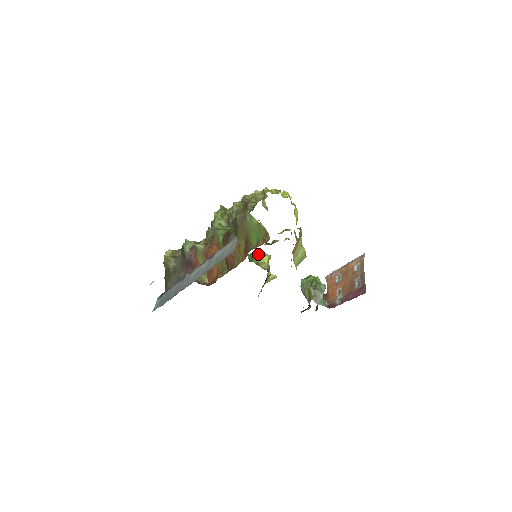
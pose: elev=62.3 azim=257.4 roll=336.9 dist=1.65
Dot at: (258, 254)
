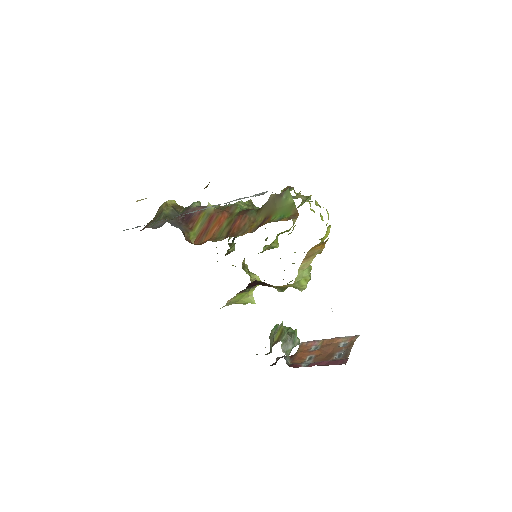
Dot at: occluded
